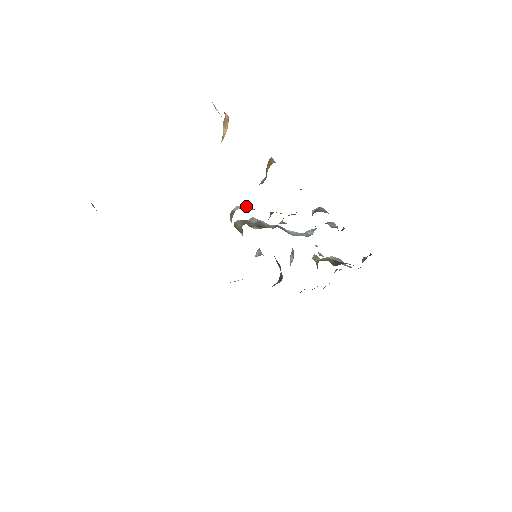
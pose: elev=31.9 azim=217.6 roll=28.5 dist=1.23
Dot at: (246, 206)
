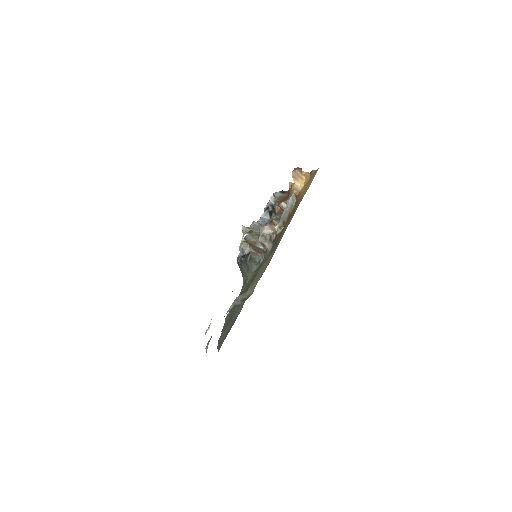
Dot at: (269, 225)
